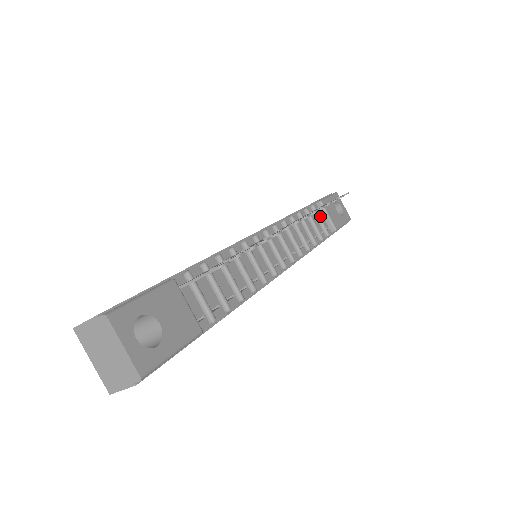
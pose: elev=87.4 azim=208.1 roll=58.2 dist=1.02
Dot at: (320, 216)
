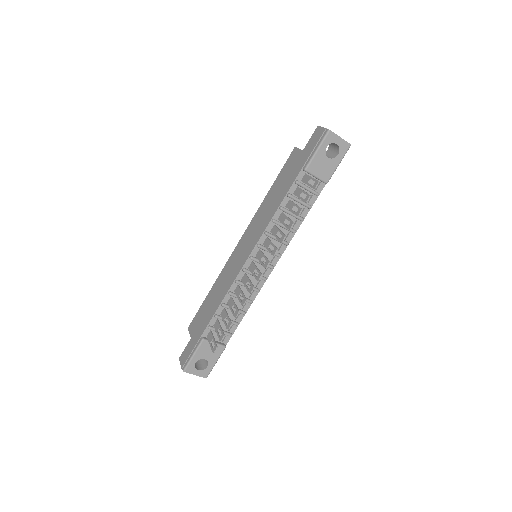
Dot at: occluded
